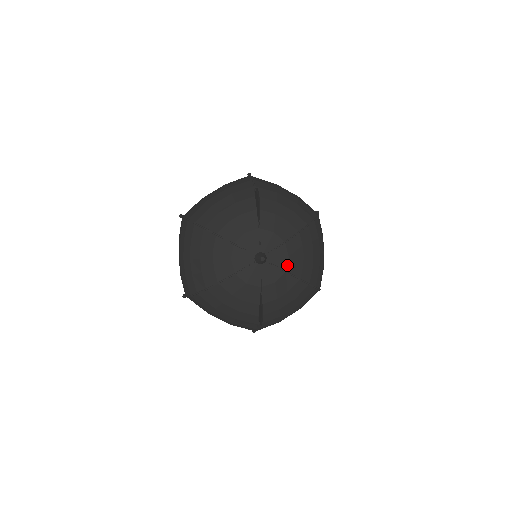
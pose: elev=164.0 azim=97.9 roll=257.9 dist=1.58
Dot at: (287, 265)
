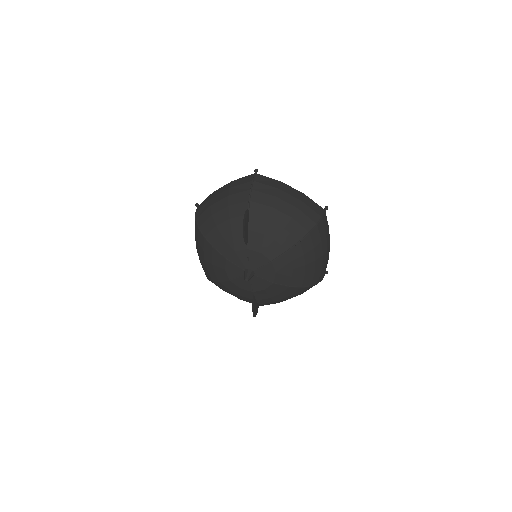
Dot at: (275, 278)
